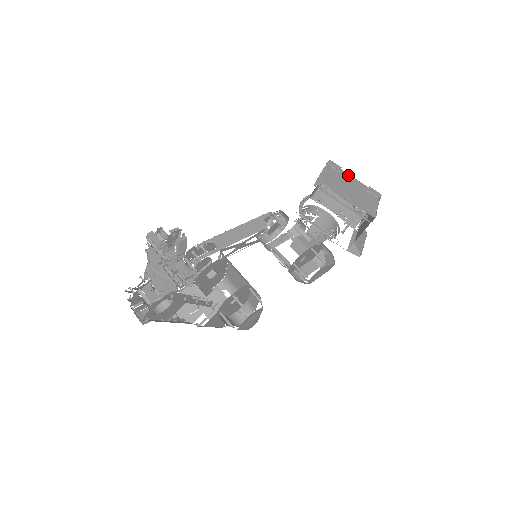
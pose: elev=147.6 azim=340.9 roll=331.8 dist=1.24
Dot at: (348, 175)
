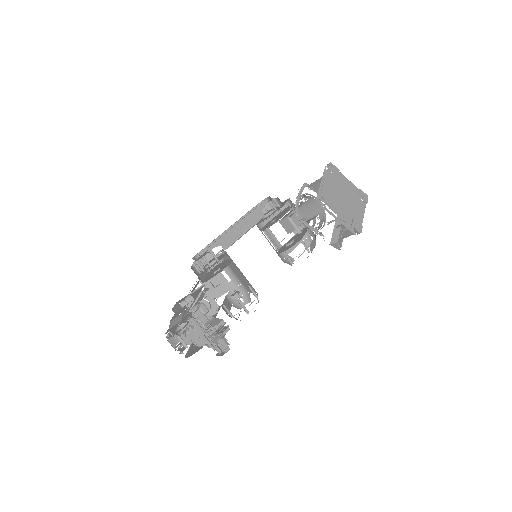
Dot at: (344, 178)
